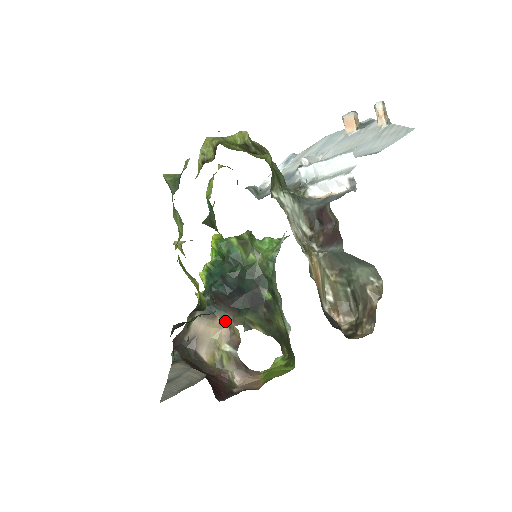
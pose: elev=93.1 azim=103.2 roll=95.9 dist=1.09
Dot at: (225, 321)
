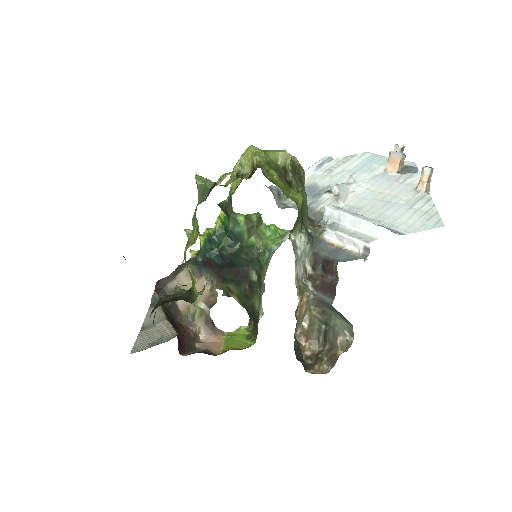
Dot at: (209, 283)
